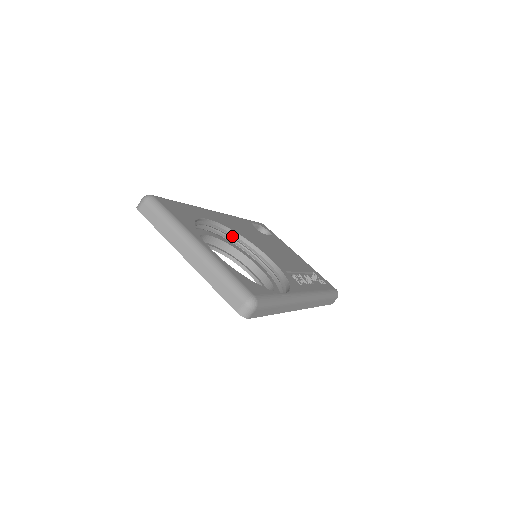
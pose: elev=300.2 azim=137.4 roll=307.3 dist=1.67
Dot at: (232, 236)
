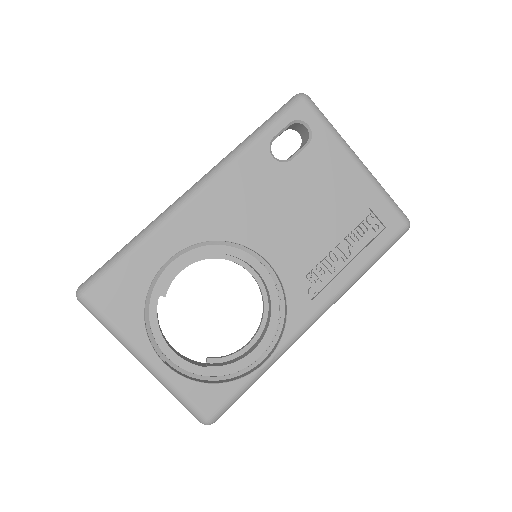
Dot at: (217, 243)
